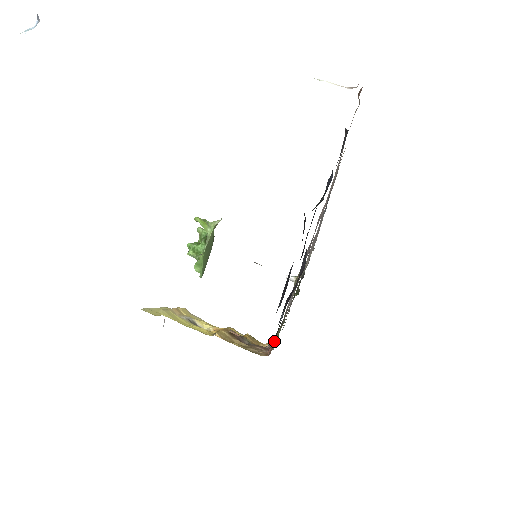
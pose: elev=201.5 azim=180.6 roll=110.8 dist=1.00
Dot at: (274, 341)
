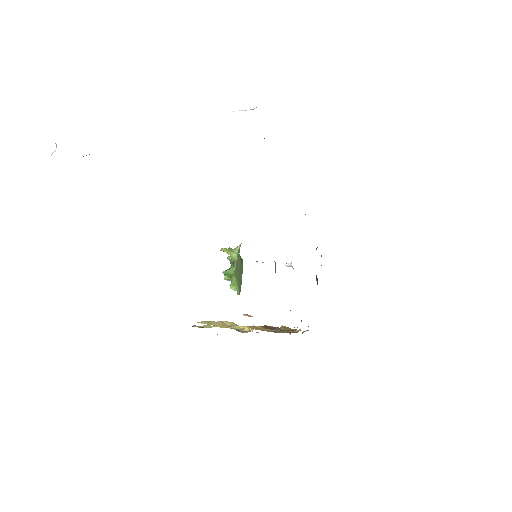
Dot at: occluded
